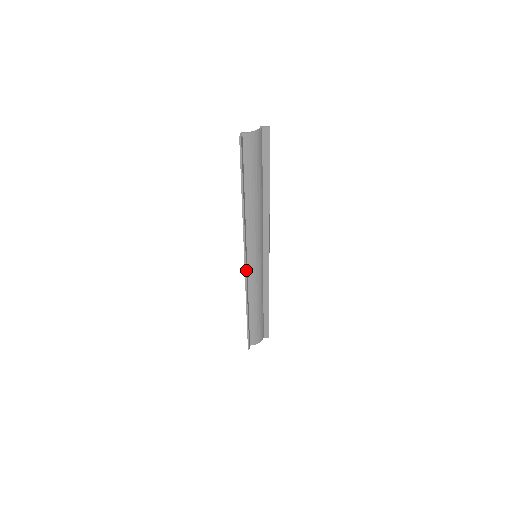
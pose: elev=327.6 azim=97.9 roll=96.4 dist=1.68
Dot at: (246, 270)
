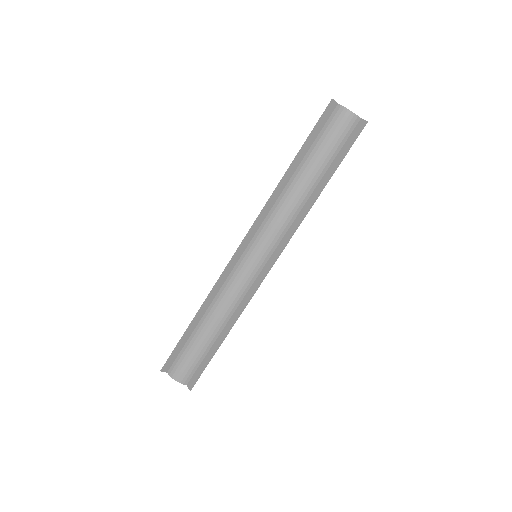
Dot at: (235, 257)
